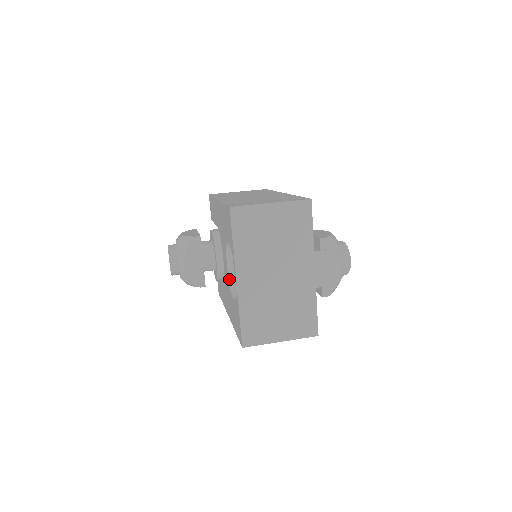
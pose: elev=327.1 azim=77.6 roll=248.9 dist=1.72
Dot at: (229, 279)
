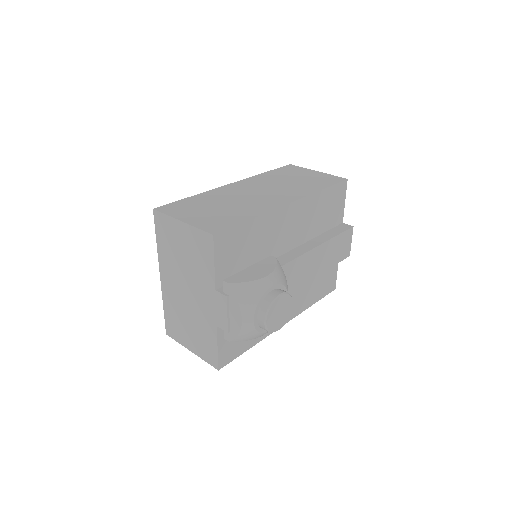
Dot at: occluded
